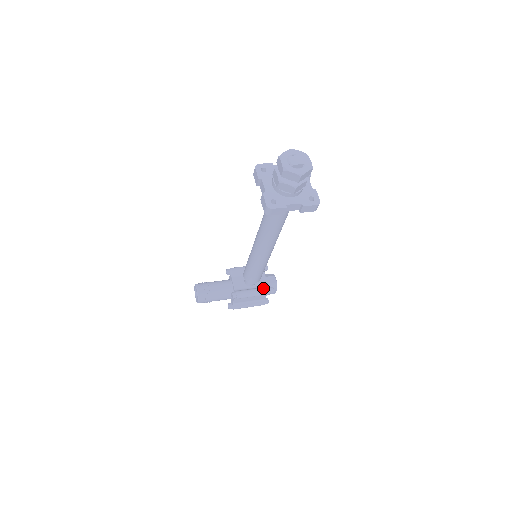
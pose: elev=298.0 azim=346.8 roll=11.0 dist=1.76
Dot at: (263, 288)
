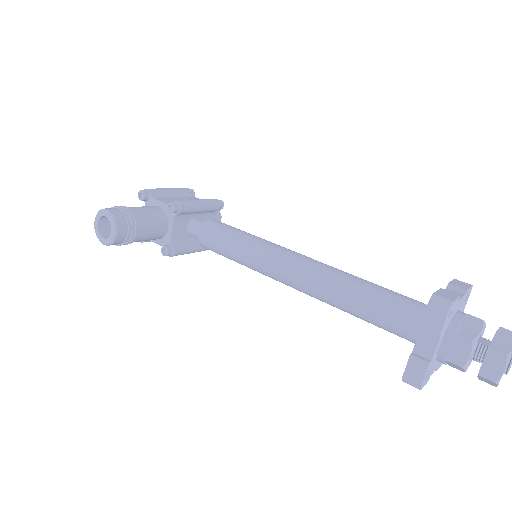
Dot at: occluded
